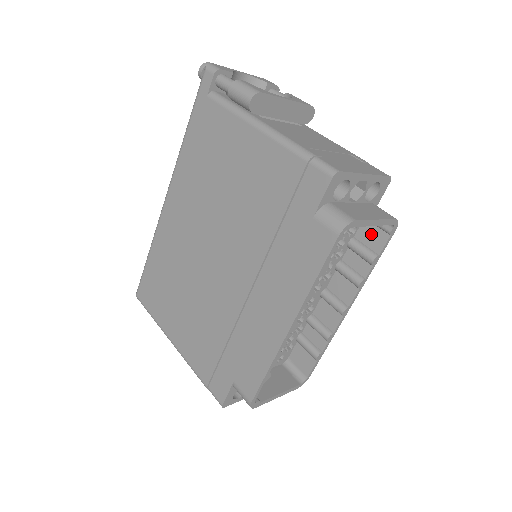
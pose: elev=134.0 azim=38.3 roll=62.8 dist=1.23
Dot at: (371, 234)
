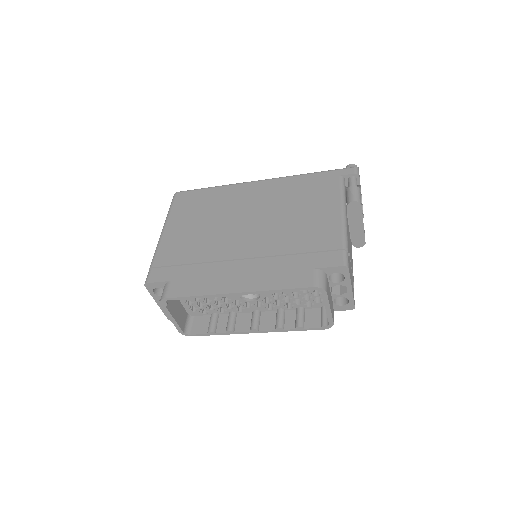
Dot at: (314, 317)
